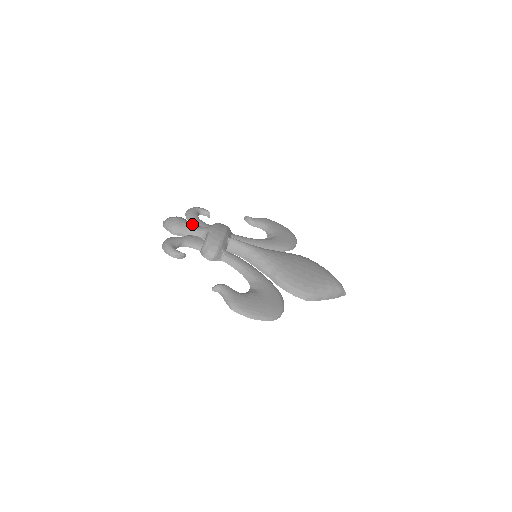
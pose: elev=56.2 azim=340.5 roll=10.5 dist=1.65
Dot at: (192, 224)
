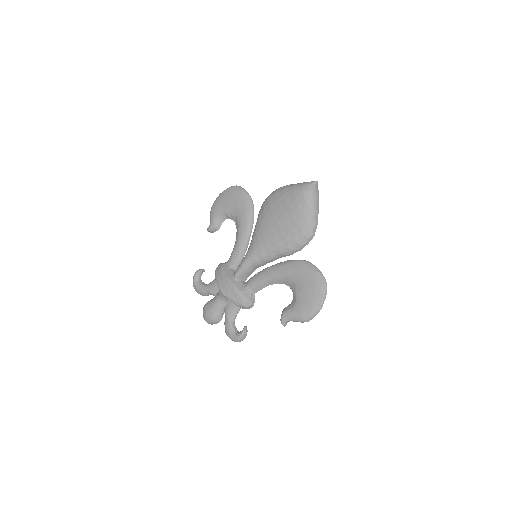
Dot at: (214, 303)
